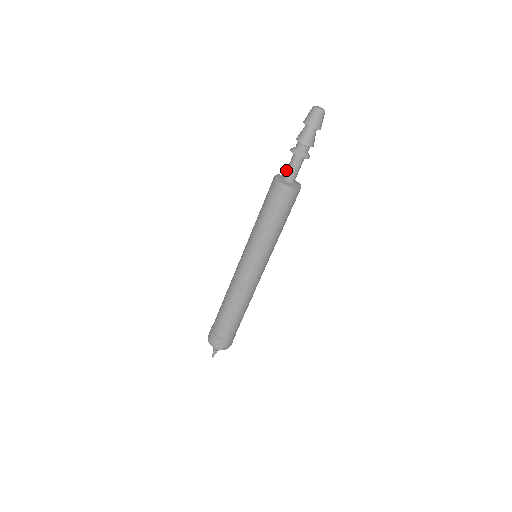
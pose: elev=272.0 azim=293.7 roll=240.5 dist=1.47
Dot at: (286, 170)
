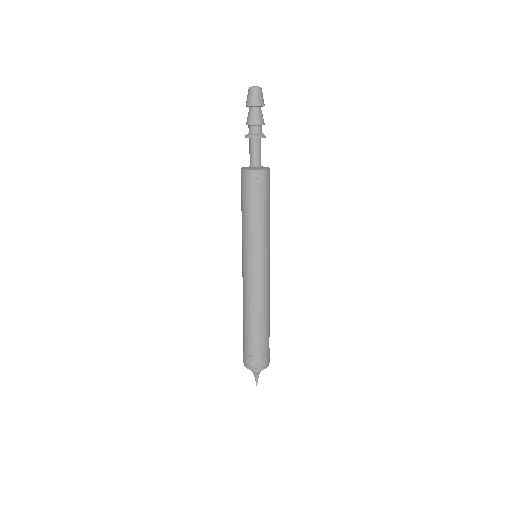
Dot at: occluded
